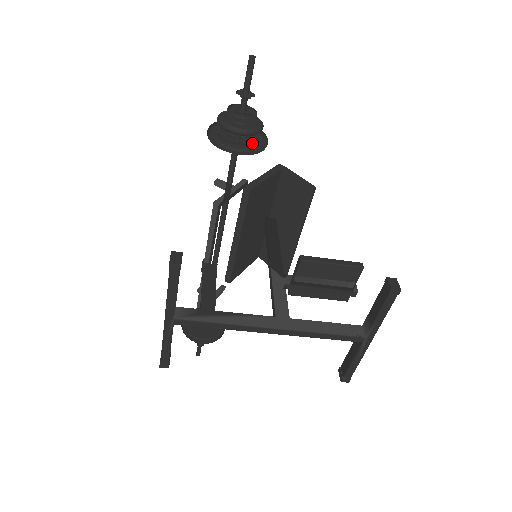
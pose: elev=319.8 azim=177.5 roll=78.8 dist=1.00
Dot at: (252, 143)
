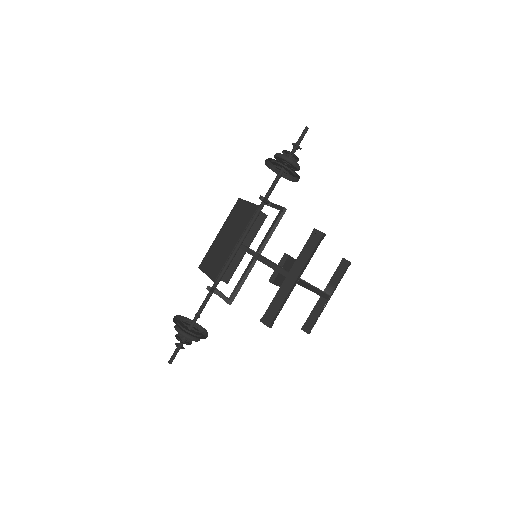
Dot at: (295, 175)
